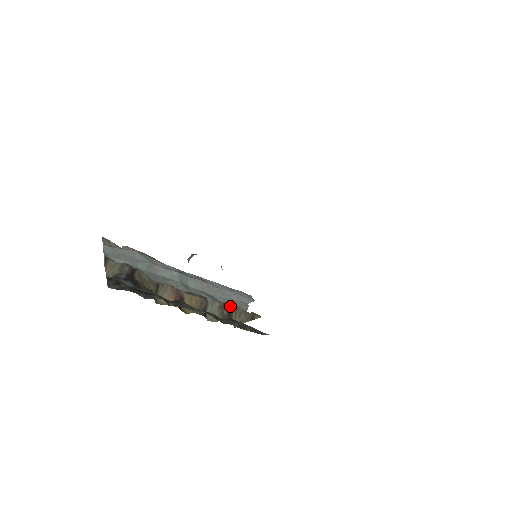
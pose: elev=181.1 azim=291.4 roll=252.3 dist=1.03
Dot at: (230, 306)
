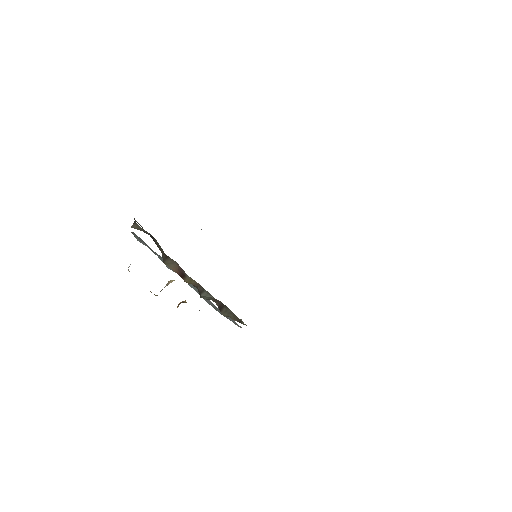
Dot at: (222, 304)
